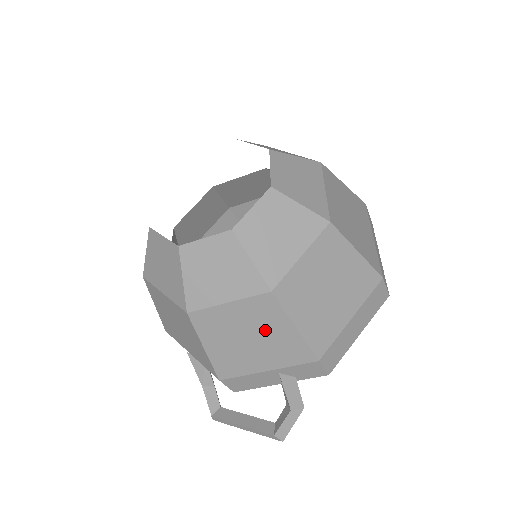
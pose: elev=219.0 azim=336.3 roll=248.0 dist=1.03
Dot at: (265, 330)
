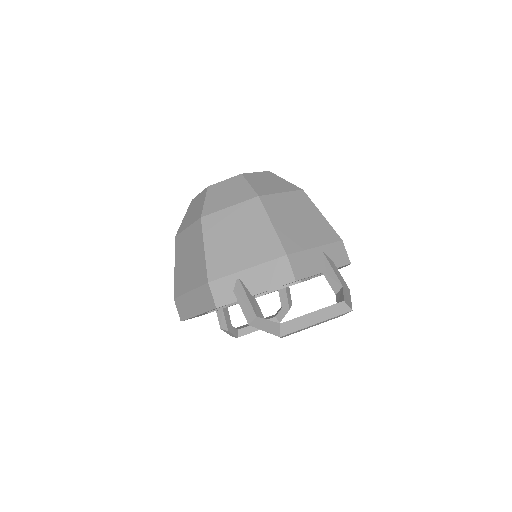
Dot at: (306, 214)
